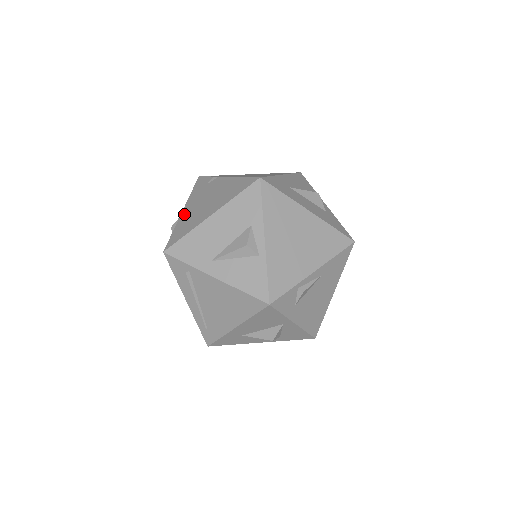
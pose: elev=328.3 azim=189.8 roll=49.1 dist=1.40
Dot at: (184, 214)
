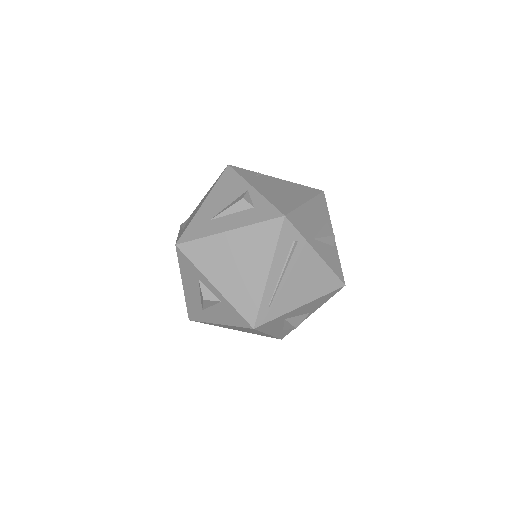
Dot at: (263, 191)
